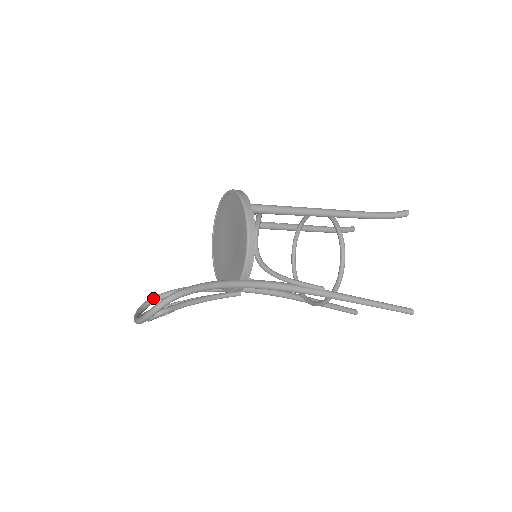
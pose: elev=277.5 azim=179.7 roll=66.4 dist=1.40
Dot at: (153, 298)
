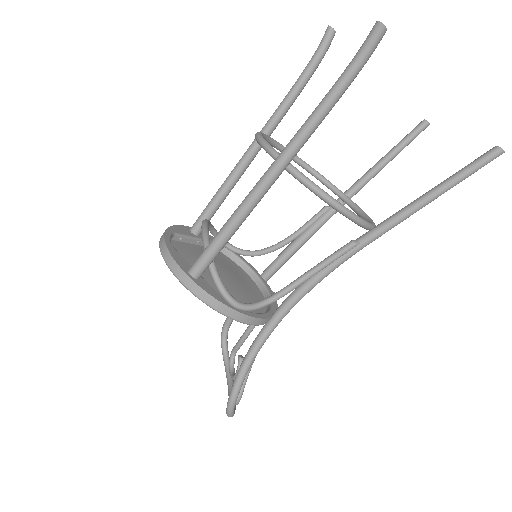
Dot at: (223, 334)
